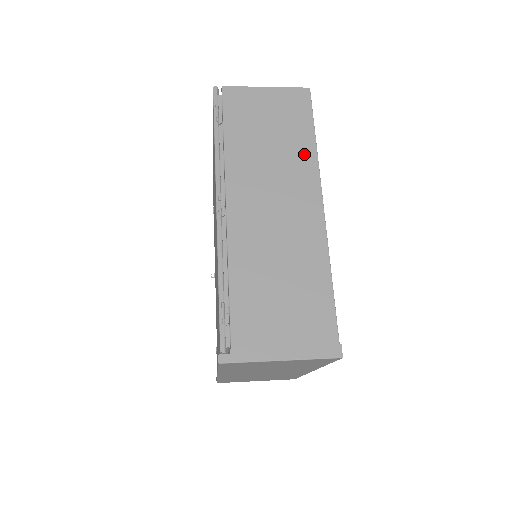
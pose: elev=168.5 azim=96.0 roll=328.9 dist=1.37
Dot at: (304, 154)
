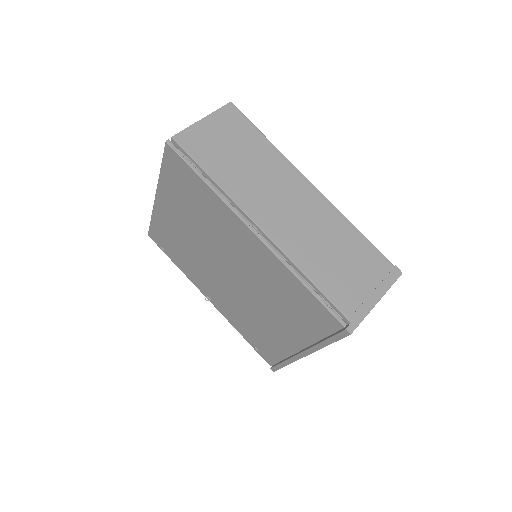
Dot at: (271, 155)
